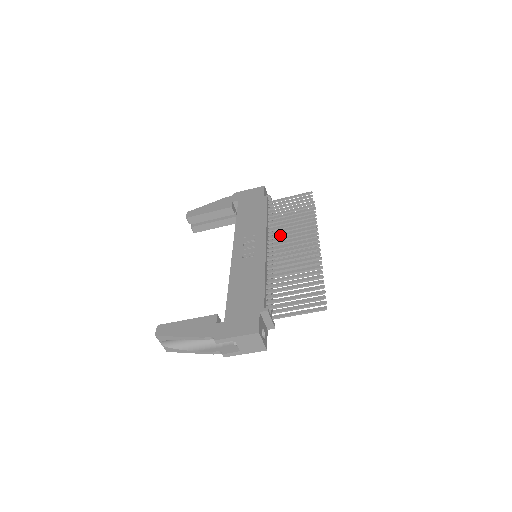
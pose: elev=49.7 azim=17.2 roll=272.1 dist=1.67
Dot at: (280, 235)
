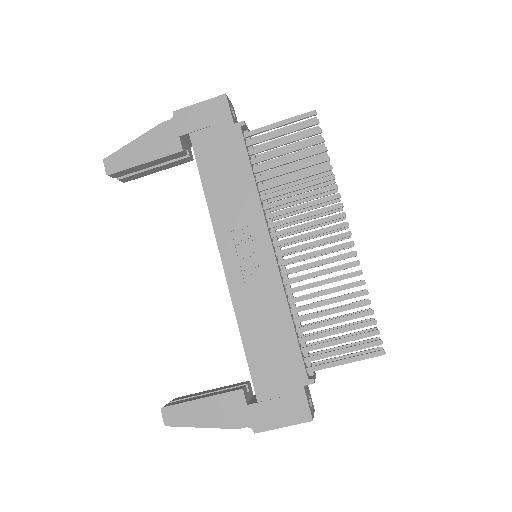
Dot at: (288, 221)
